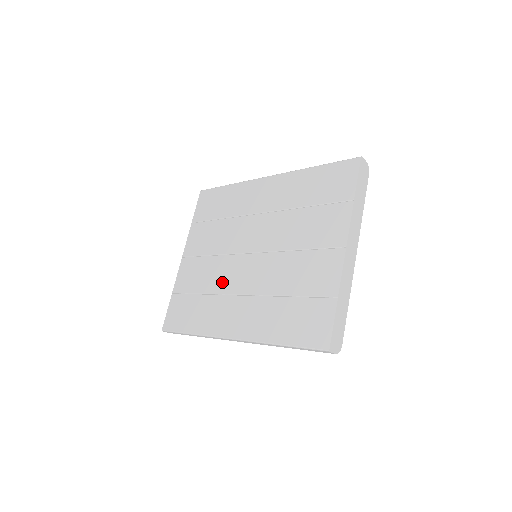
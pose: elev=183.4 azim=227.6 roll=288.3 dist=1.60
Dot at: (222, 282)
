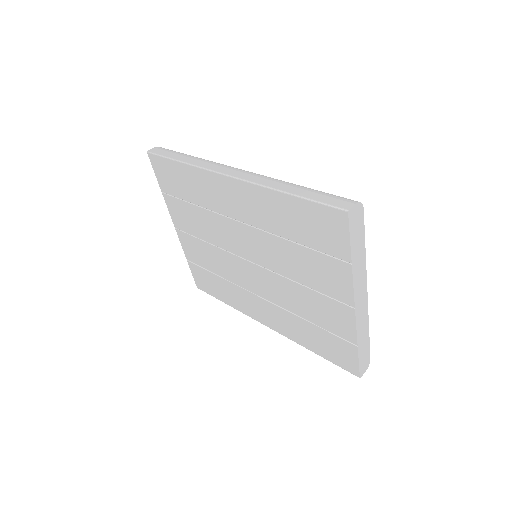
Dot at: (233, 275)
